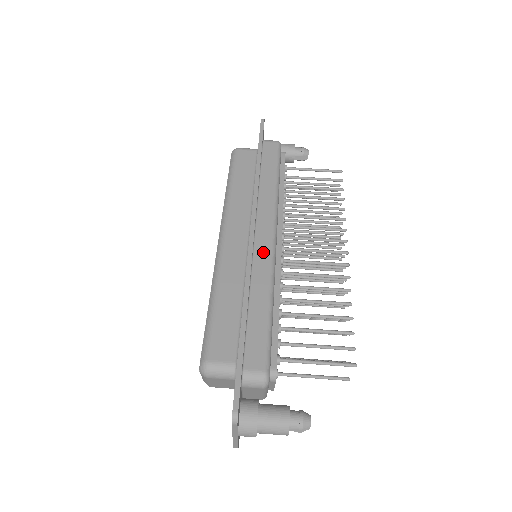
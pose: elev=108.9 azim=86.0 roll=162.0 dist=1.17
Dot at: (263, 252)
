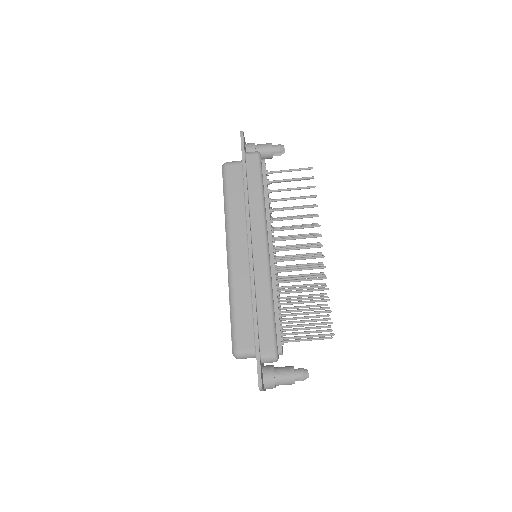
Dot at: (260, 263)
